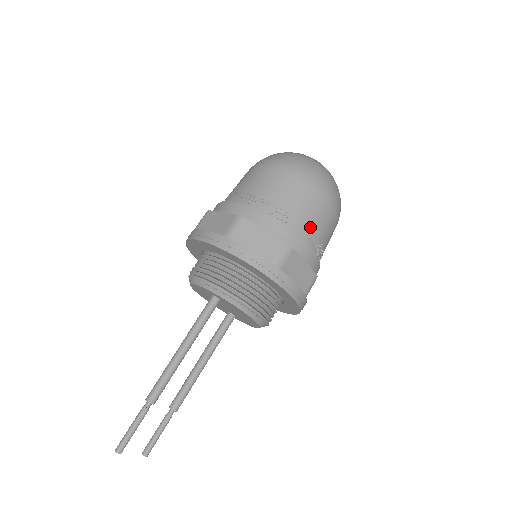
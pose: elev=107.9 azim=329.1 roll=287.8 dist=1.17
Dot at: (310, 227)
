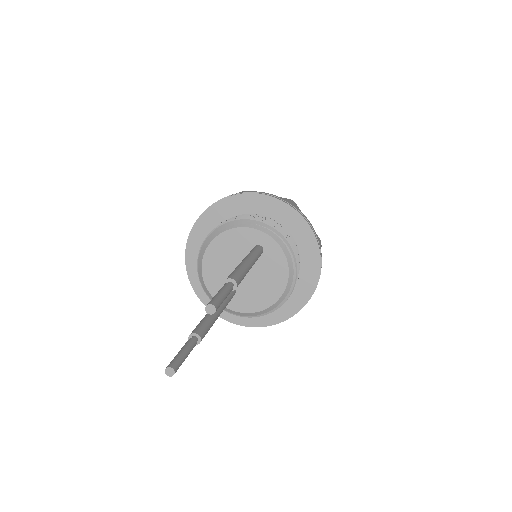
Dot at: occluded
